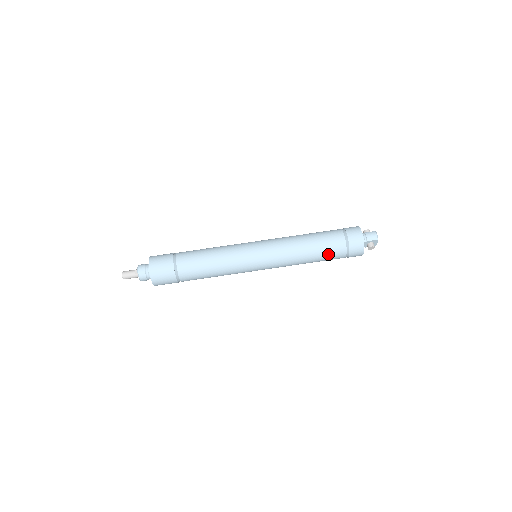
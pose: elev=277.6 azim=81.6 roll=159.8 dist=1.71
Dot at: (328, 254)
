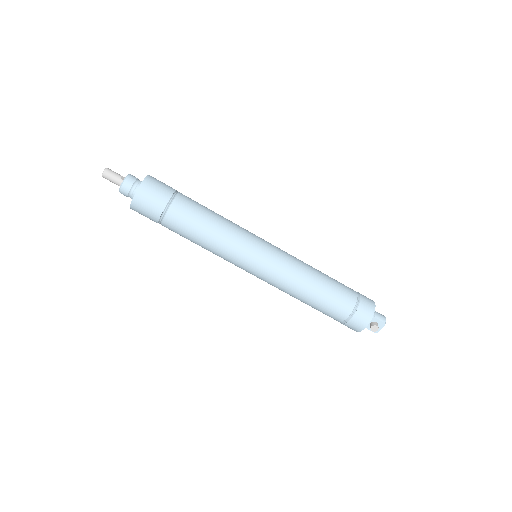
Dot at: (333, 300)
